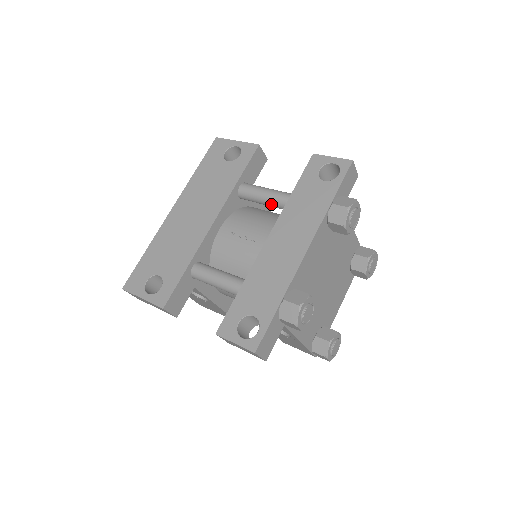
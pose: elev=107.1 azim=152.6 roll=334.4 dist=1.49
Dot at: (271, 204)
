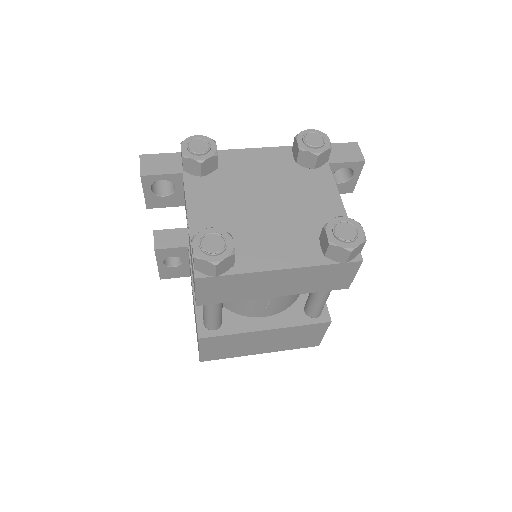
Dot at: occluded
